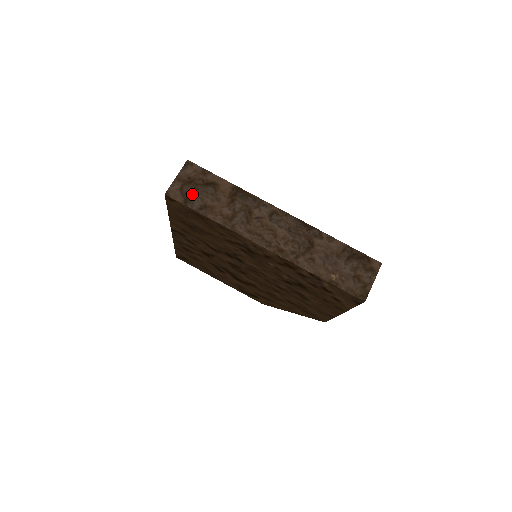
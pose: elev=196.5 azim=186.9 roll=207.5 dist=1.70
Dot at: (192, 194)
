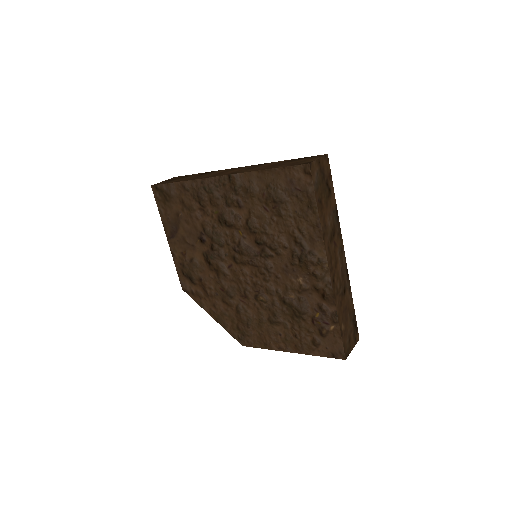
Dot at: (320, 183)
